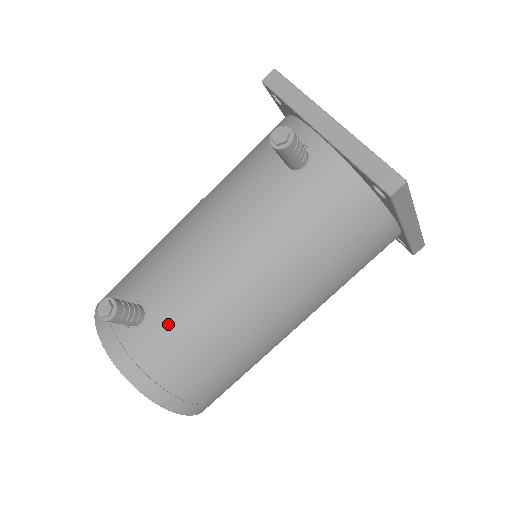
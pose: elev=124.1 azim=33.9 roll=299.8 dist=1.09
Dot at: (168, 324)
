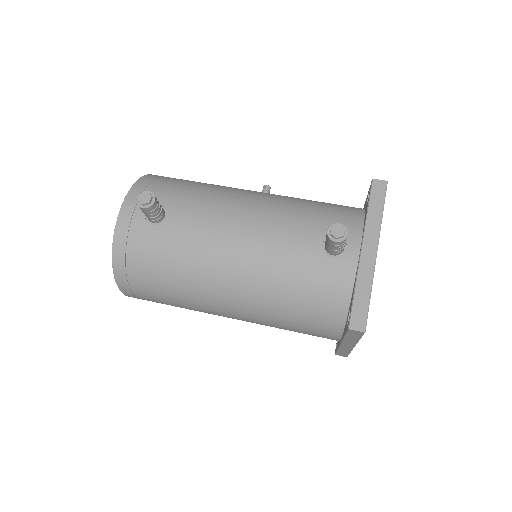
Dot at: (167, 242)
